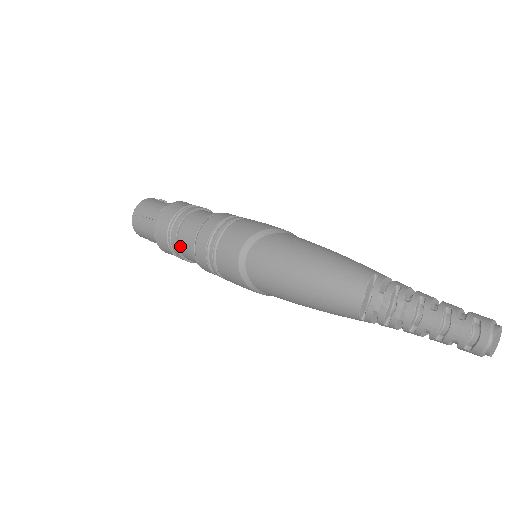
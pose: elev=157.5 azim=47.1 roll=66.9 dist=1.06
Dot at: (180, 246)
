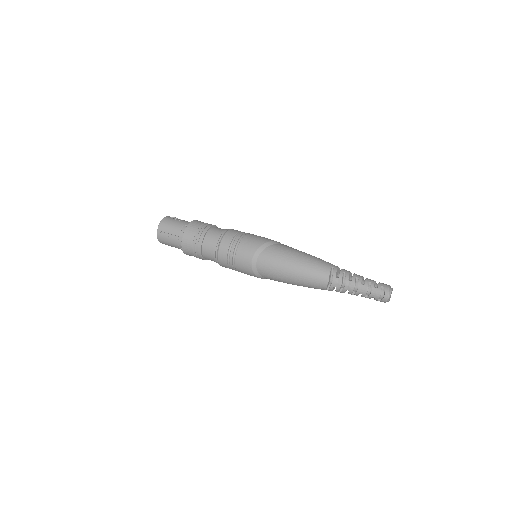
Dot at: (204, 254)
